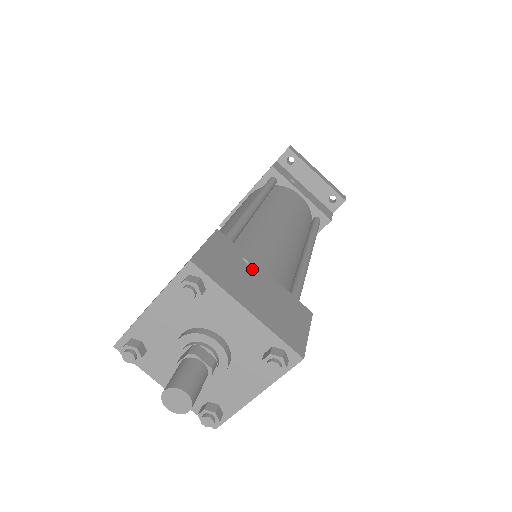
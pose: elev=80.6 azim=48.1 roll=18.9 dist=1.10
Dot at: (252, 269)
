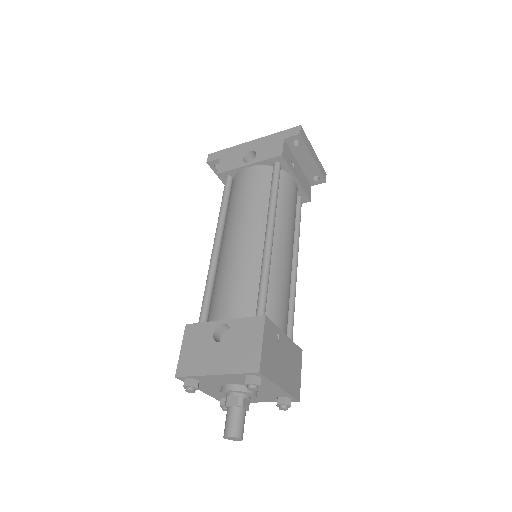
Dot at: (280, 341)
